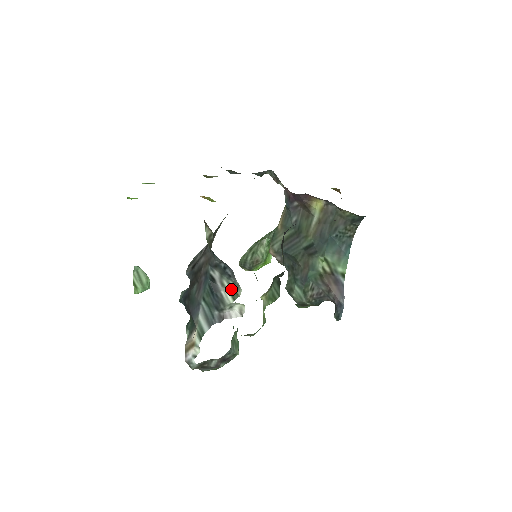
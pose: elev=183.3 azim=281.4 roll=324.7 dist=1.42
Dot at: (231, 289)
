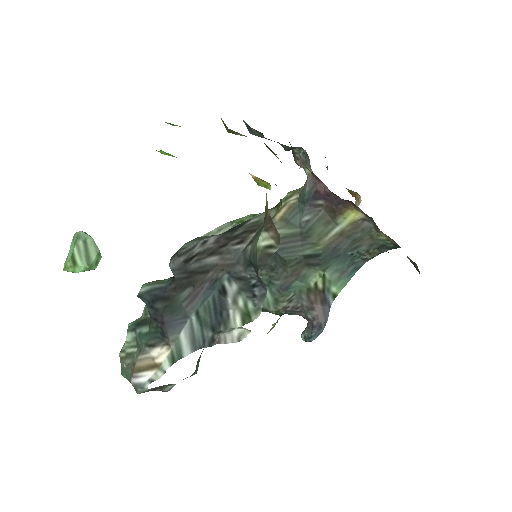
Dot at: (245, 310)
